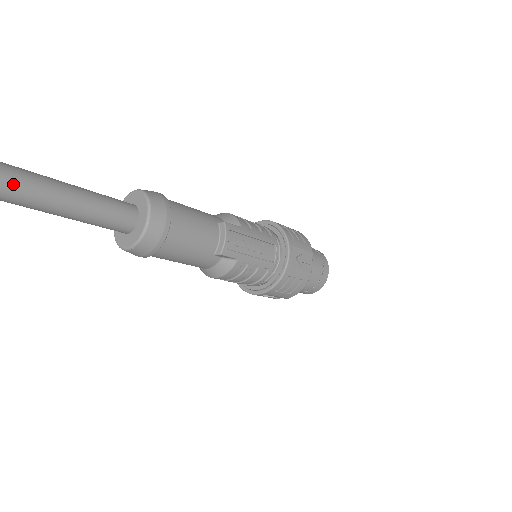
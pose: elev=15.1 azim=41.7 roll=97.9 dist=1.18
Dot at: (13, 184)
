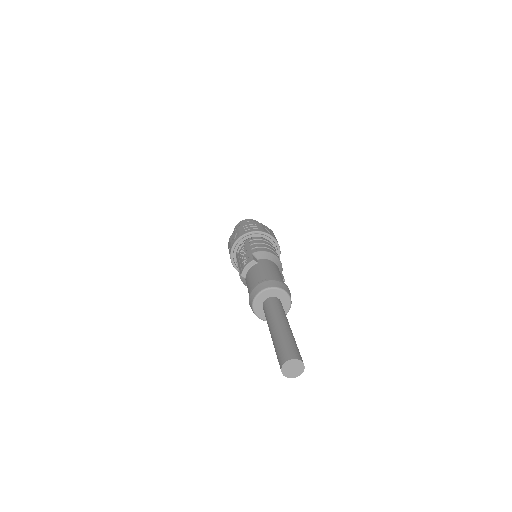
Dot at: occluded
